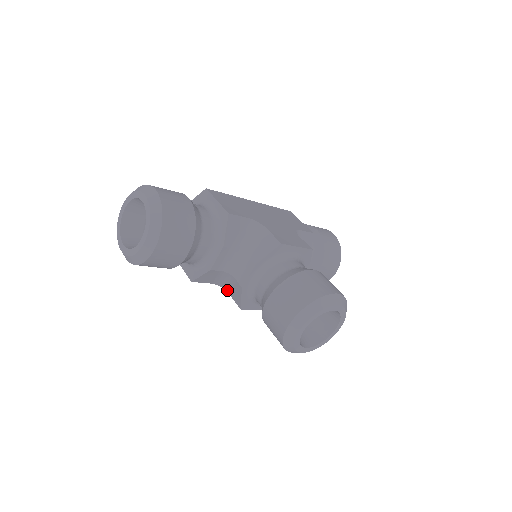
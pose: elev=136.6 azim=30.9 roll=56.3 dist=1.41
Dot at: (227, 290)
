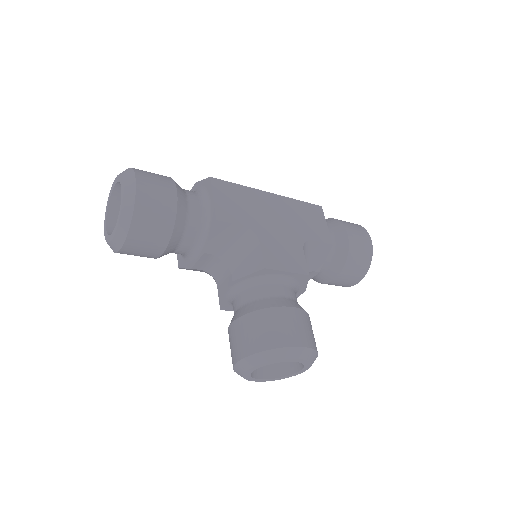
Dot at: occluded
